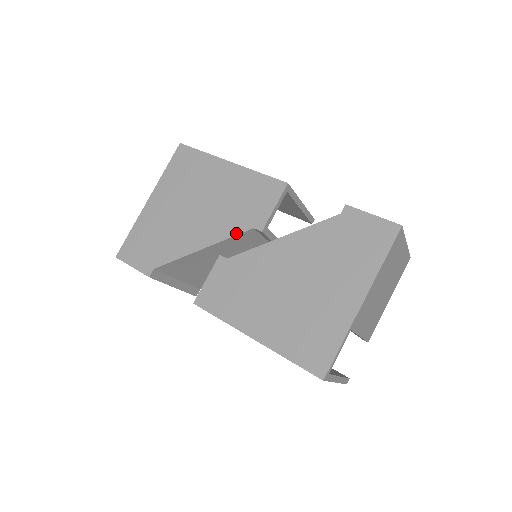
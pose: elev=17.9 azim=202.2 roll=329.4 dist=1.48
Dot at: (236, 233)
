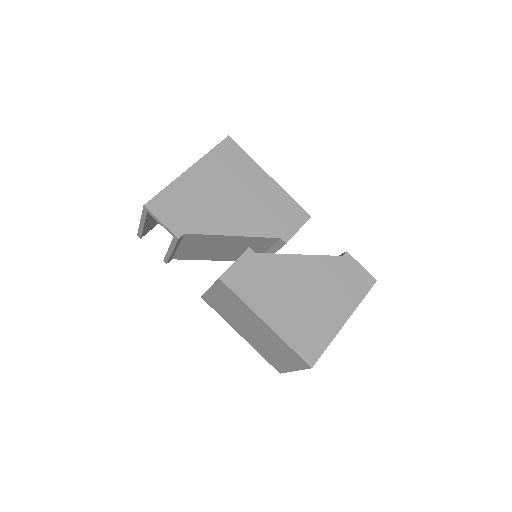
Dot at: (266, 236)
